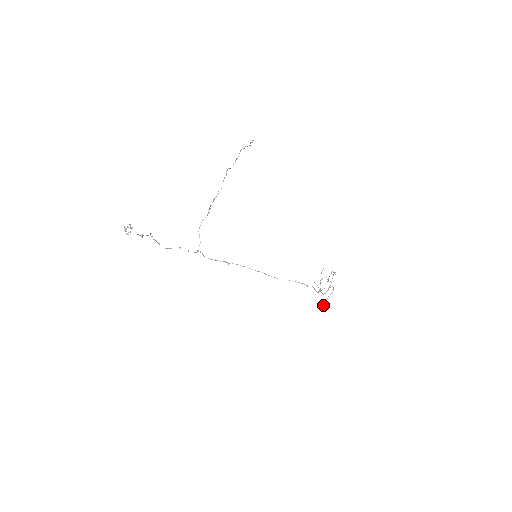
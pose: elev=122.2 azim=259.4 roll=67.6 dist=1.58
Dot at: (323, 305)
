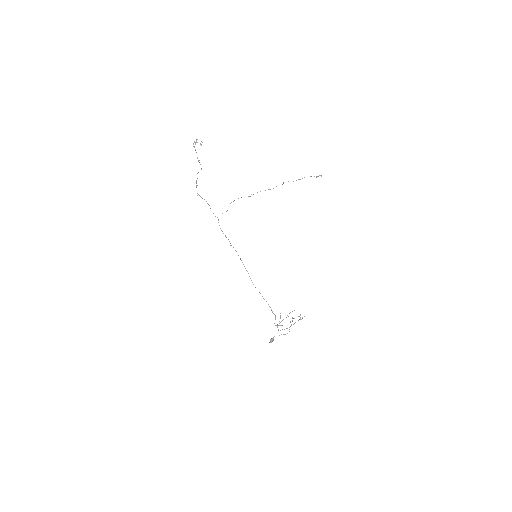
Dot at: (271, 339)
